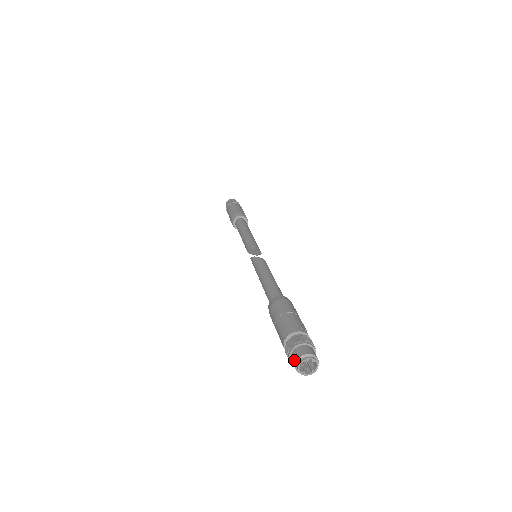
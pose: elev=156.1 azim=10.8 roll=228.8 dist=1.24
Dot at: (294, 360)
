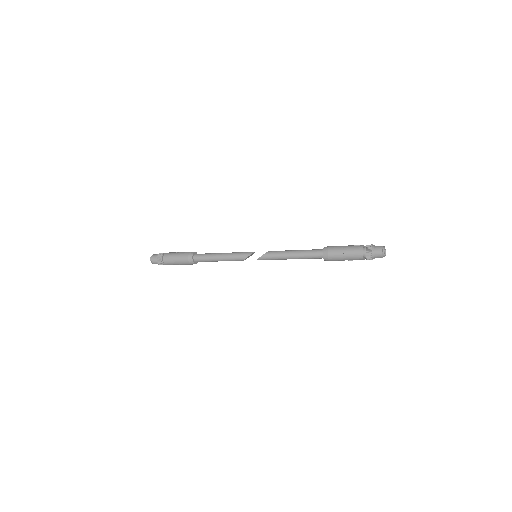
Dot at: (380, 255)
